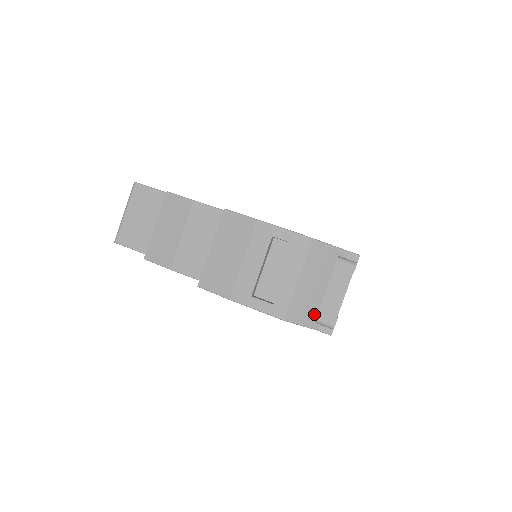
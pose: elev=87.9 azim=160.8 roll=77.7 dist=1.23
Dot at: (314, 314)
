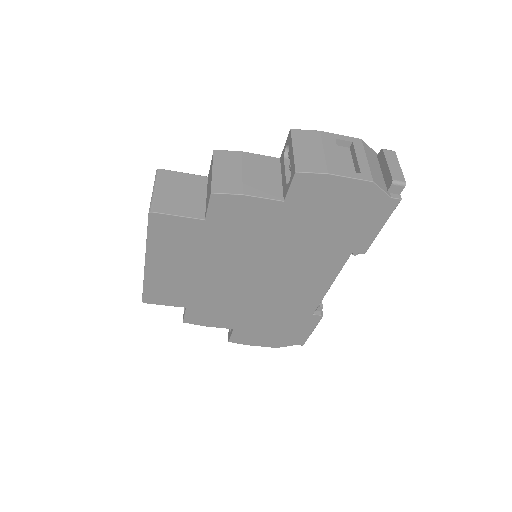
Dot at: (384, 186)
